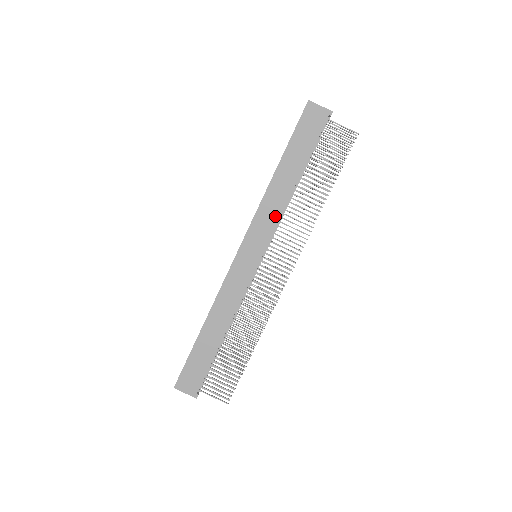
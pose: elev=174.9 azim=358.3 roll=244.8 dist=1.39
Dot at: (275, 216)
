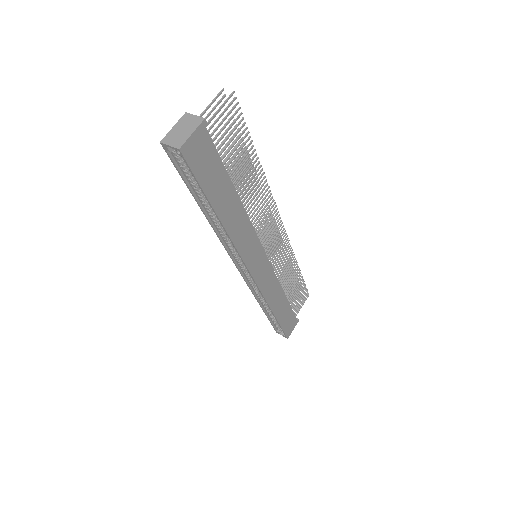
Dot at: (250, 232)
